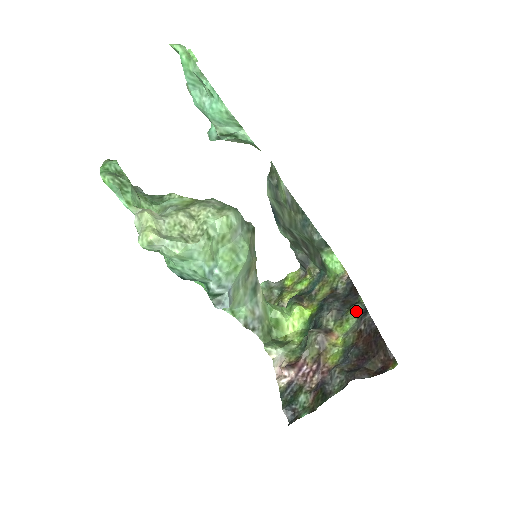
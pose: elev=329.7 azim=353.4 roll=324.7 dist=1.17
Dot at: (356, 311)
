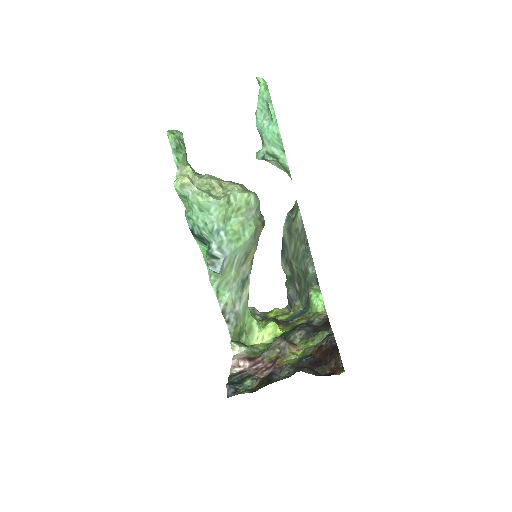
Dot at: (323, 334)
